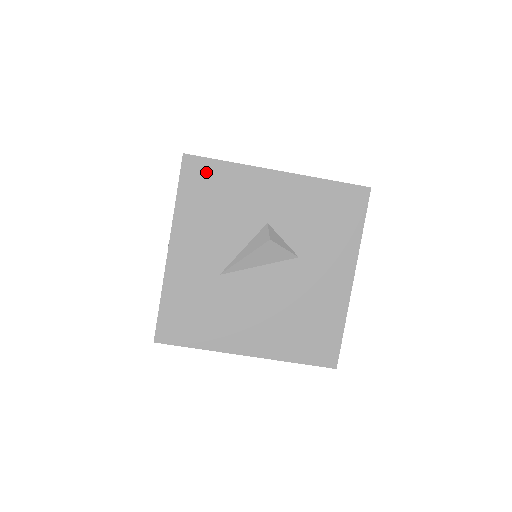
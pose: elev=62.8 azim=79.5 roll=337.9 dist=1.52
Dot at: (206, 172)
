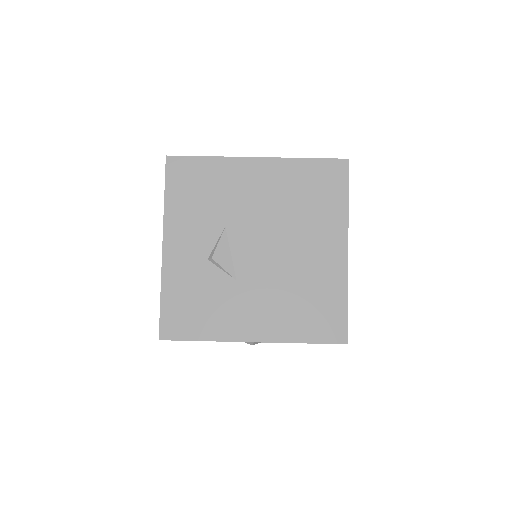
Dot at: occluded
